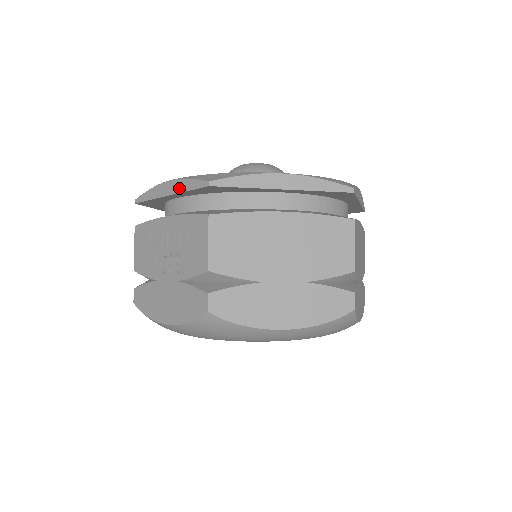
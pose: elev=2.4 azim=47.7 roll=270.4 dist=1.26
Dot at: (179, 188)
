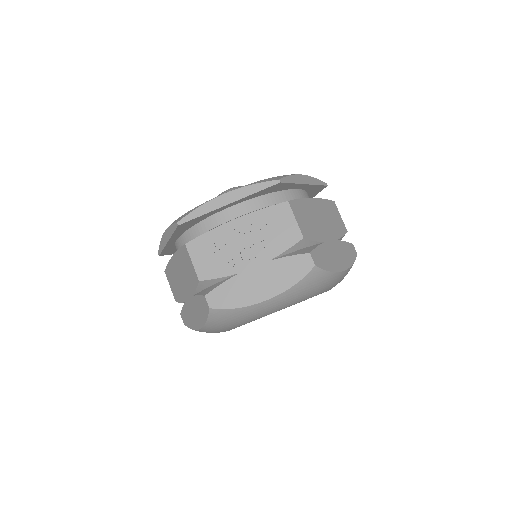
Dot at: (243, 194)
